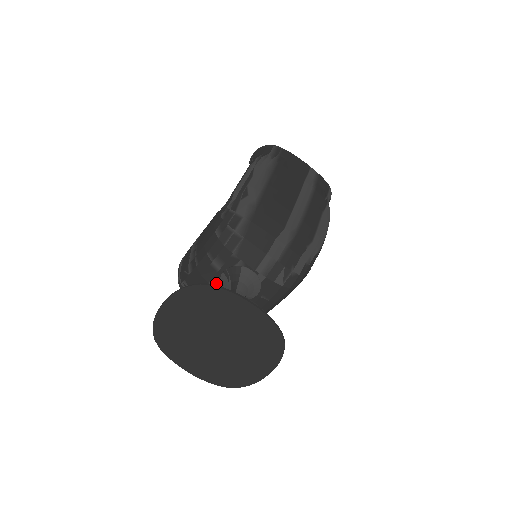
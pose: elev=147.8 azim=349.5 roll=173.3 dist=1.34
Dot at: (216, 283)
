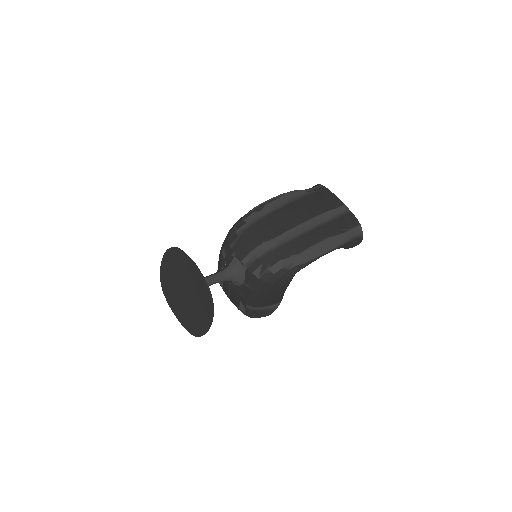
Dot at: occluded
